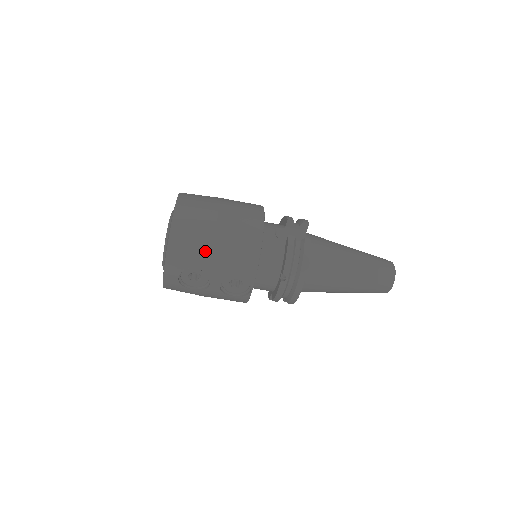
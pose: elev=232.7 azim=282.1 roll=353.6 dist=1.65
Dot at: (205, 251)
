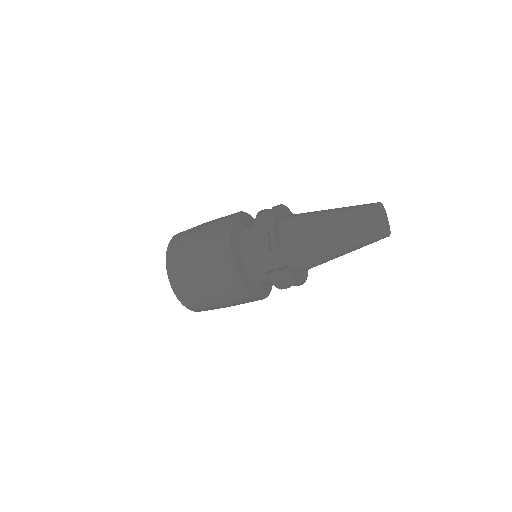
Dot at: (218, 307)
